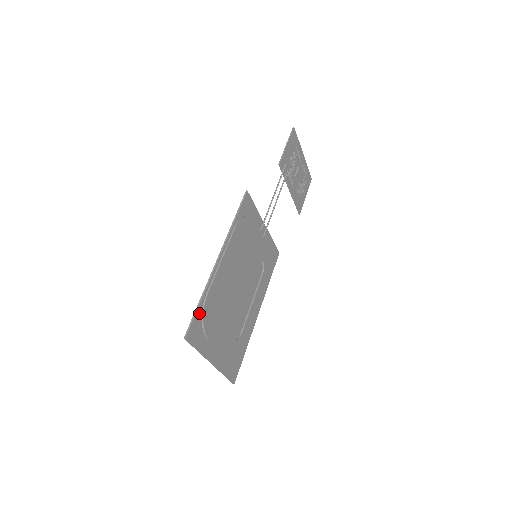
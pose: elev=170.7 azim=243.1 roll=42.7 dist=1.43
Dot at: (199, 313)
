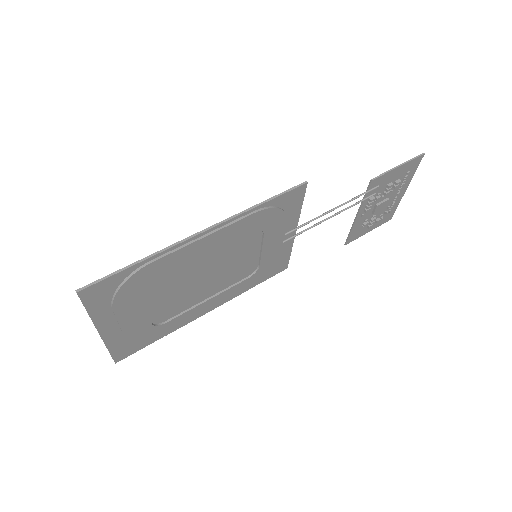
Dot at: (122, 275)
